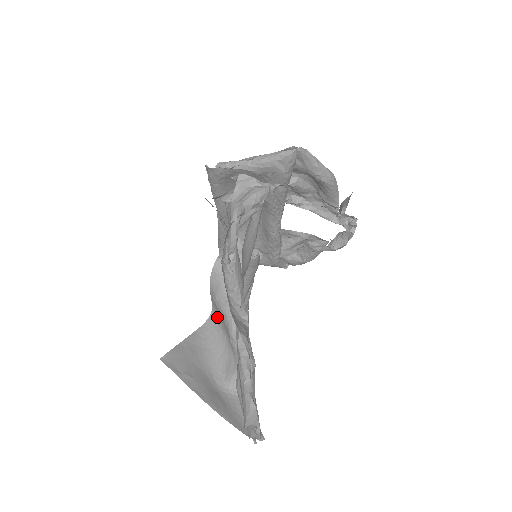
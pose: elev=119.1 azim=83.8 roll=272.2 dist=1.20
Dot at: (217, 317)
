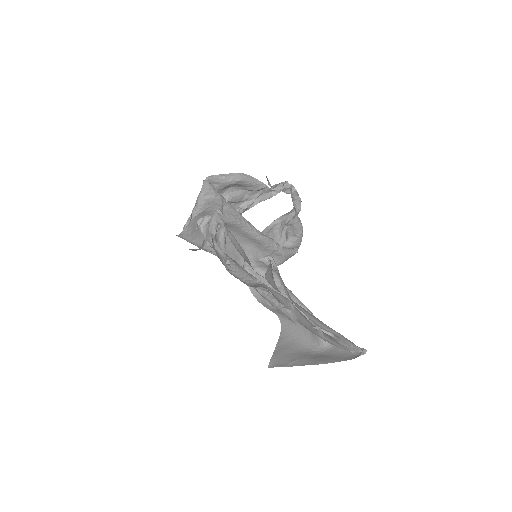
Dot at: (283, 317)
